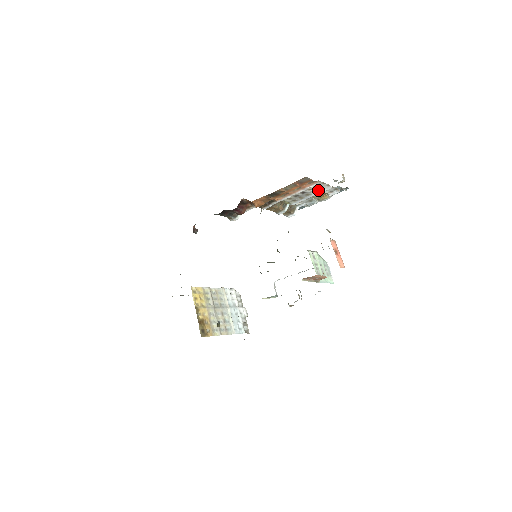
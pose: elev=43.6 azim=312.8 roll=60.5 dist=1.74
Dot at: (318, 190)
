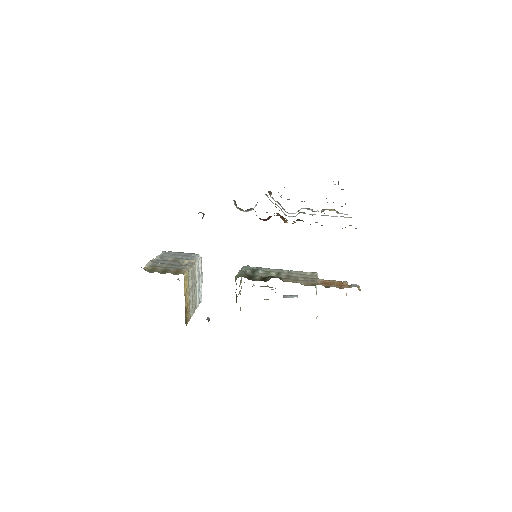
Dot at: occluded
